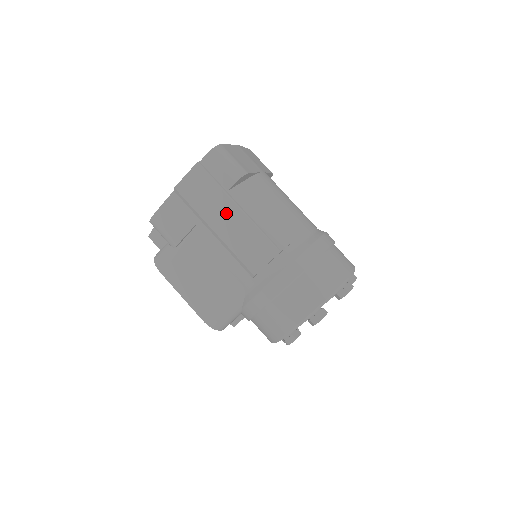
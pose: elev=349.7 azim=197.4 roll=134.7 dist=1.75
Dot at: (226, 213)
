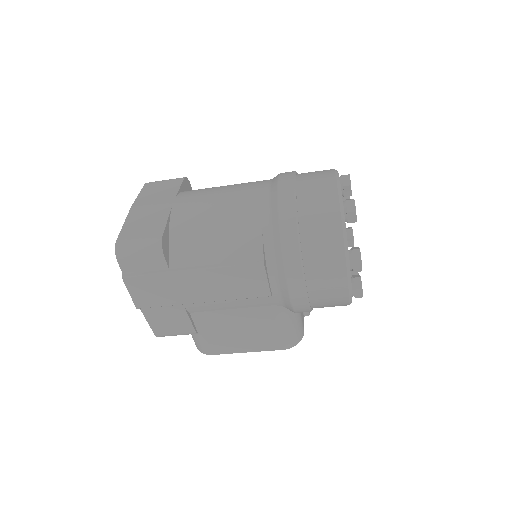
Dot at: (190, 284)
